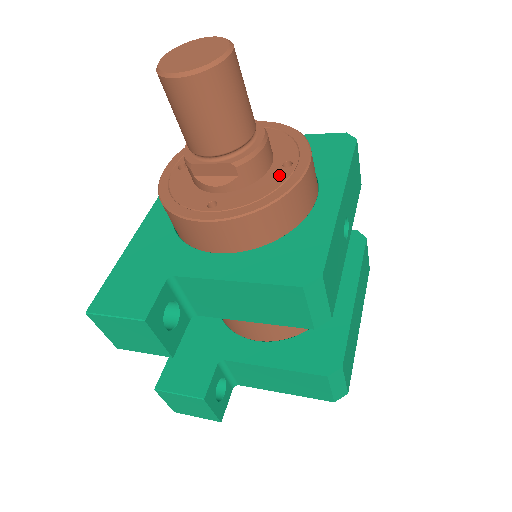
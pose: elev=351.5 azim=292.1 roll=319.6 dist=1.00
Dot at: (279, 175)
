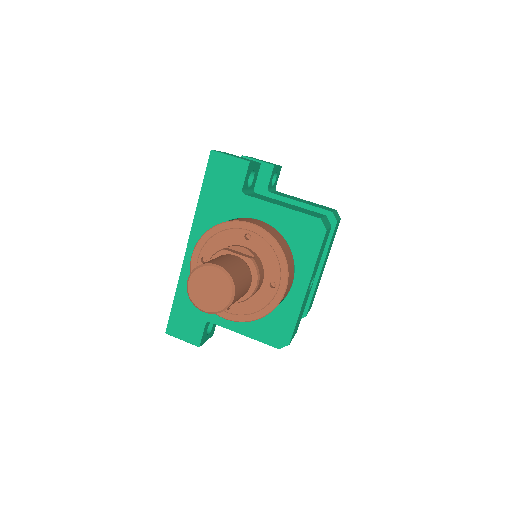
Dot at: (267, 294)
